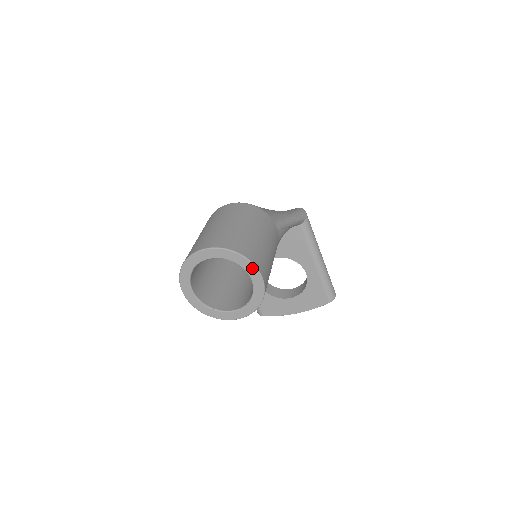
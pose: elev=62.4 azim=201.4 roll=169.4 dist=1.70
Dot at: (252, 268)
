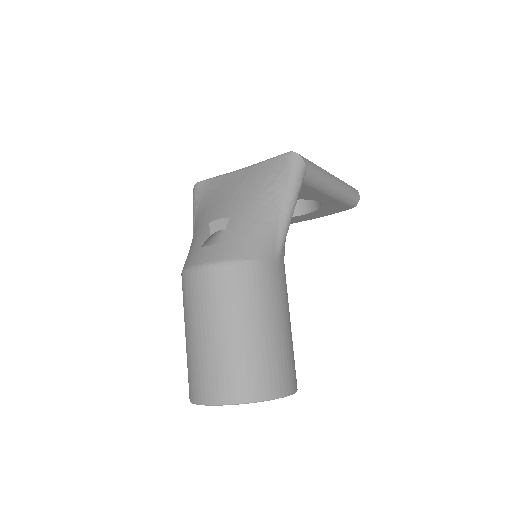
Dot at: (277, 398)
